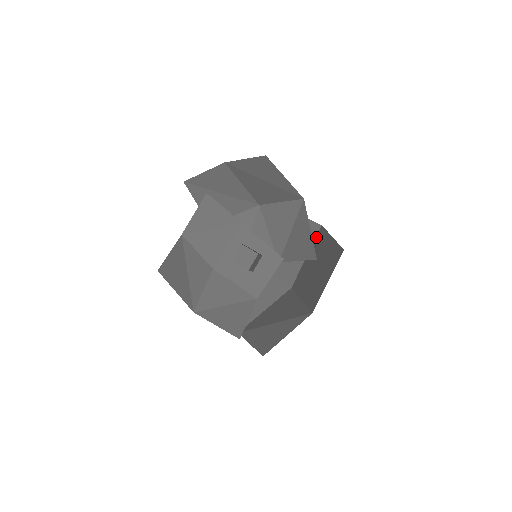
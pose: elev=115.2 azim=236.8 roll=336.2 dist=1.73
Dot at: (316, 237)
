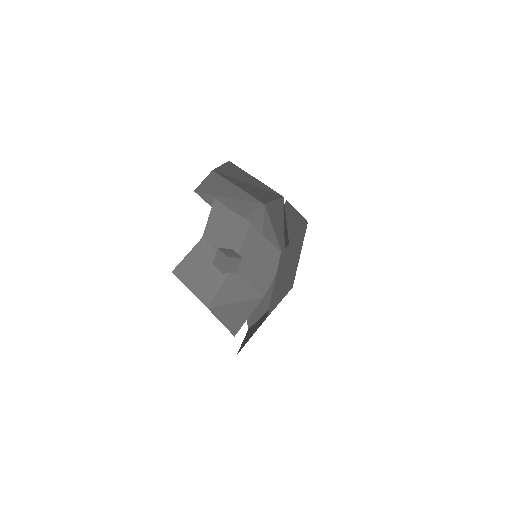
Dot at: (304, 235)
